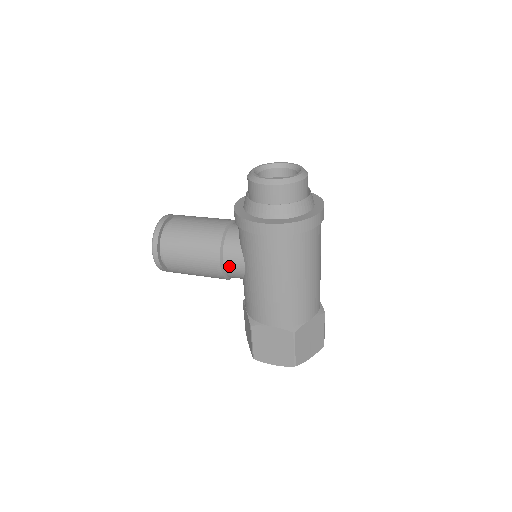
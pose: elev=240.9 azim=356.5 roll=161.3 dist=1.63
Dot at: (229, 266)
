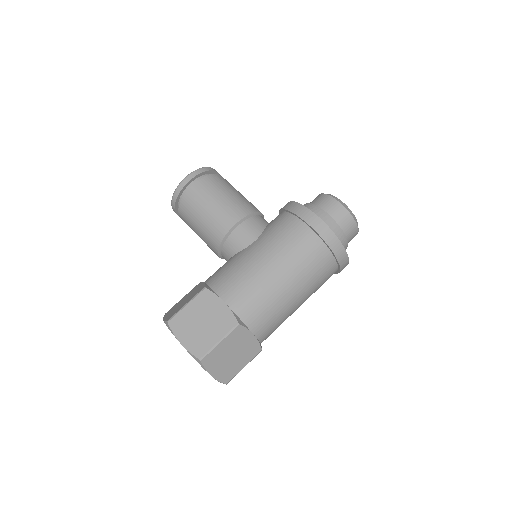
Dot at: (241, 231)
